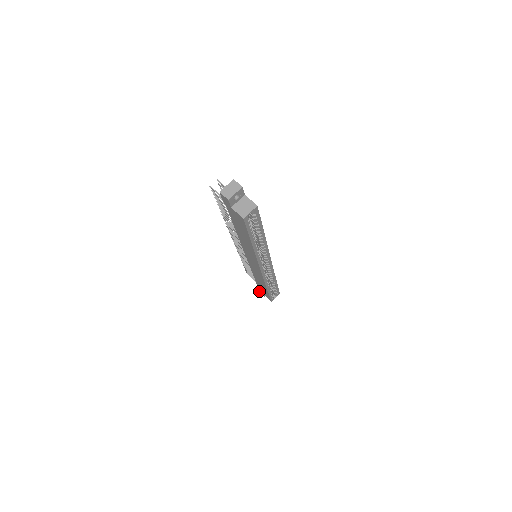
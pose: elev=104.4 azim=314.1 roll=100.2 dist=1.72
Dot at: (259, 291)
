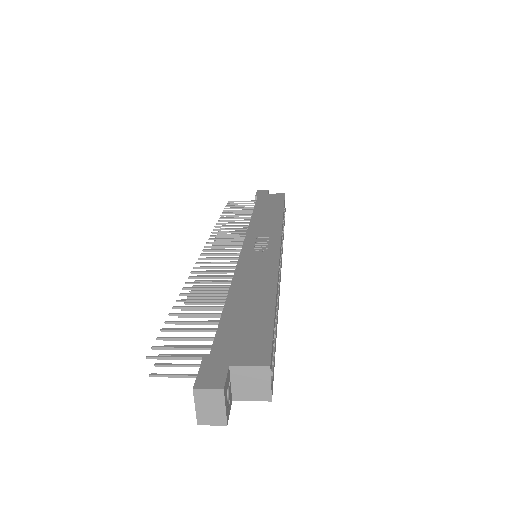
Dot at: occluded
